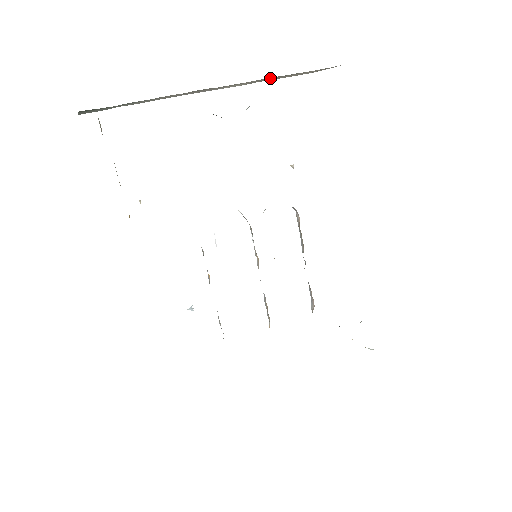
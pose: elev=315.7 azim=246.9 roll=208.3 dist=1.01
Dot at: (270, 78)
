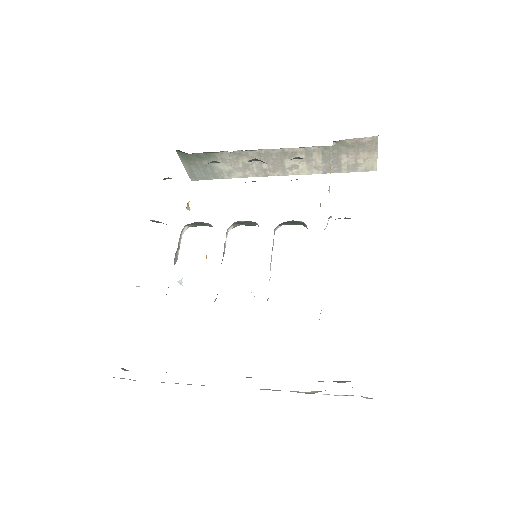
Dot at: (323, 157)
